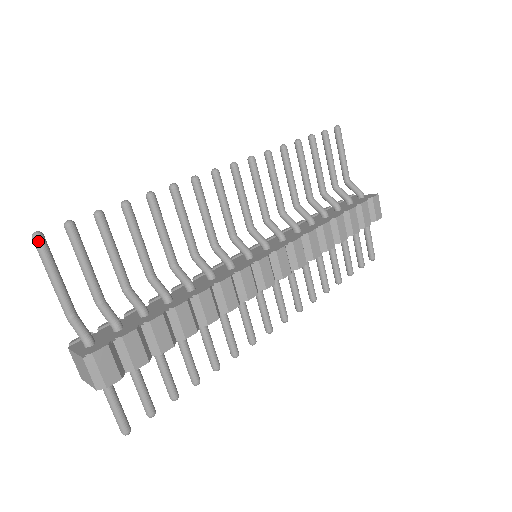
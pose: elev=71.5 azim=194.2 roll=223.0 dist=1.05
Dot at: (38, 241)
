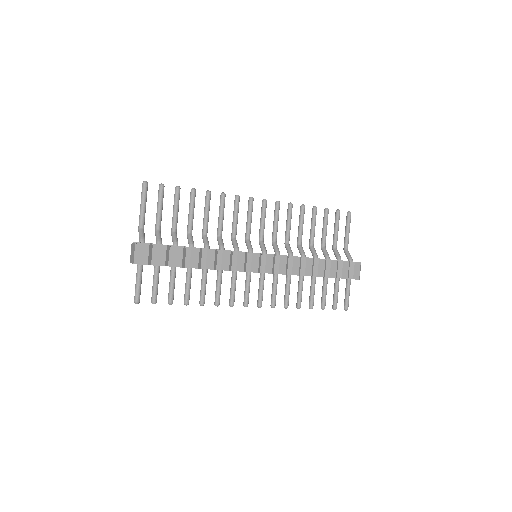
Dot at: (144, 185)
